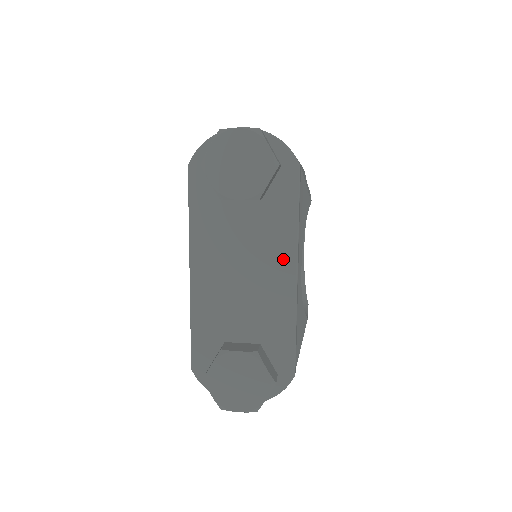
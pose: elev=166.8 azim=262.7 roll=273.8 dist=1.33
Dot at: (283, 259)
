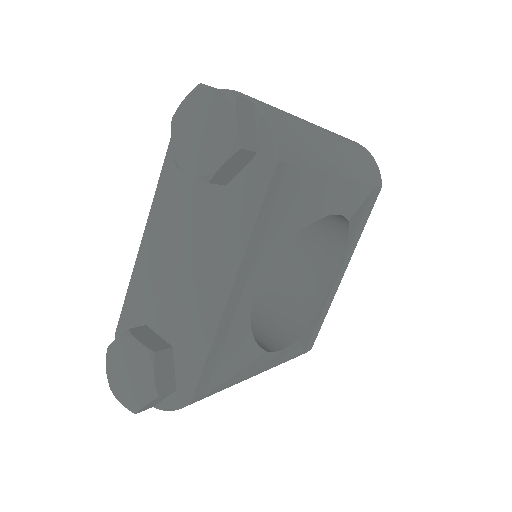
Dot at: (223, 266)
